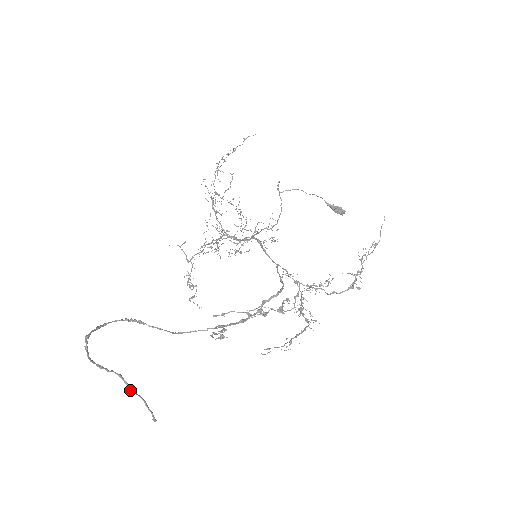
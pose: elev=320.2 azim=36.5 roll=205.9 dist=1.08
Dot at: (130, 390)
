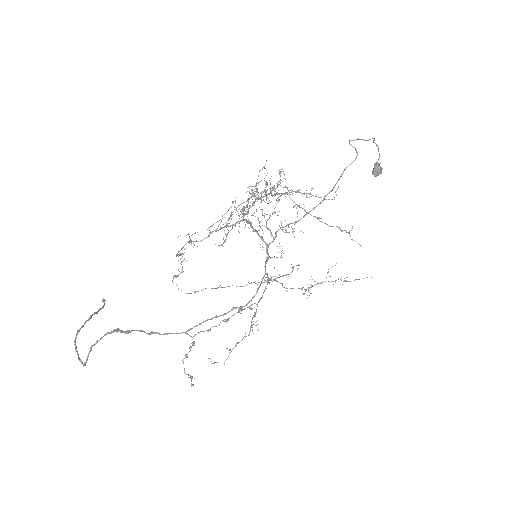
Dot at: occluded
